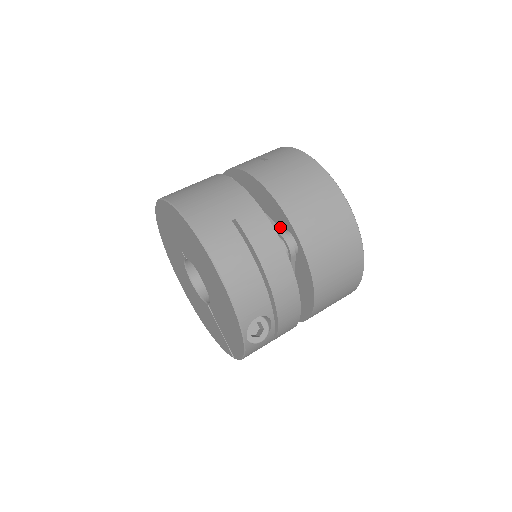
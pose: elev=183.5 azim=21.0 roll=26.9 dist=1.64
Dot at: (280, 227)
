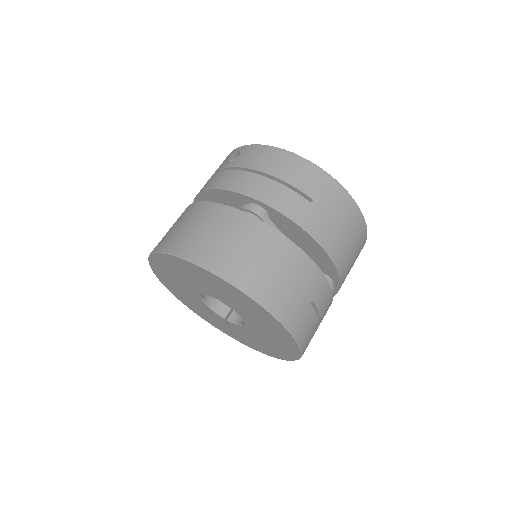
Dot at: occluded
